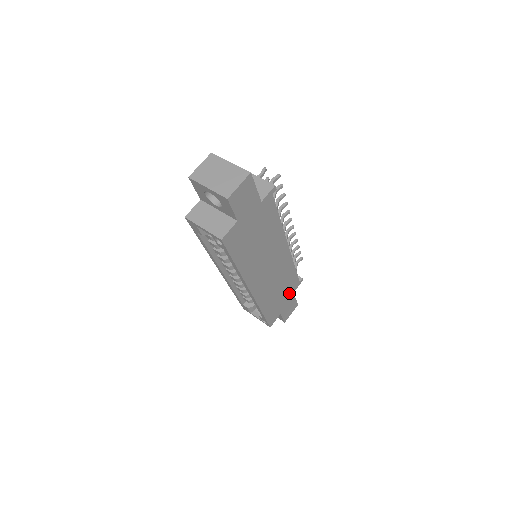
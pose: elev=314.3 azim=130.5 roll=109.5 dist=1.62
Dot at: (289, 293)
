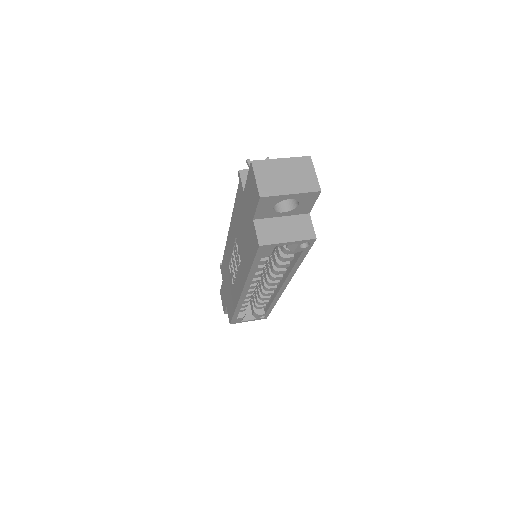
Dot at: occluded
